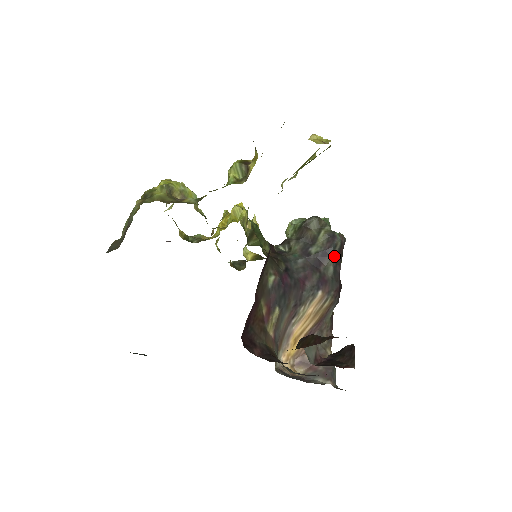
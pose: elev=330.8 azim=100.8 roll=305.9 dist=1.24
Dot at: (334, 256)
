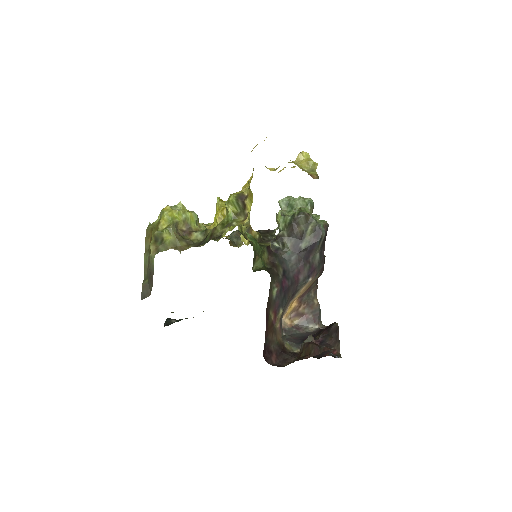
Dot at: (320, 246)
